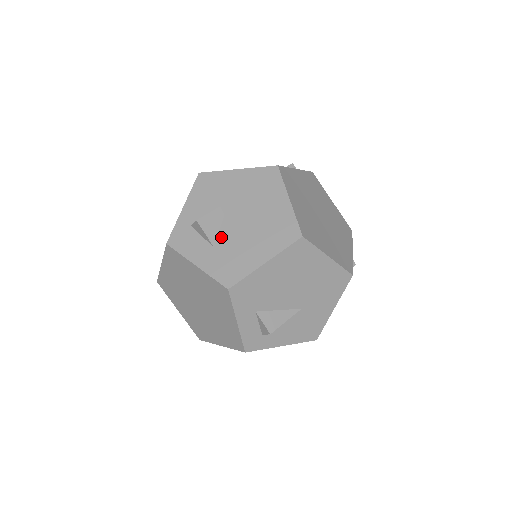
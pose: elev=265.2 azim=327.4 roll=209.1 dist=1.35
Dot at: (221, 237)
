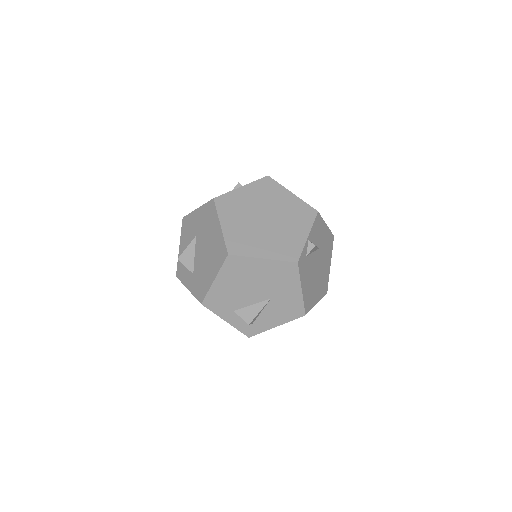
Dot at: (195, 265)
